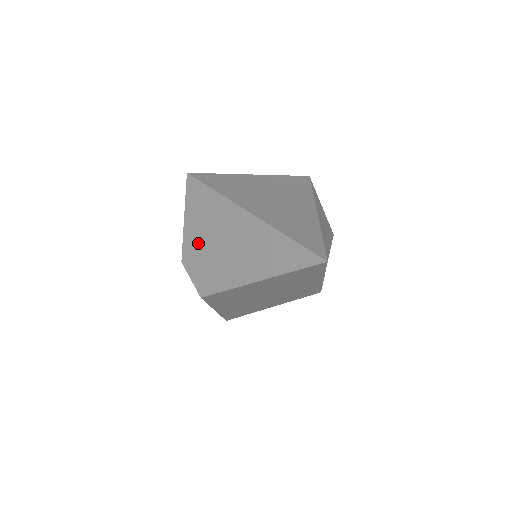
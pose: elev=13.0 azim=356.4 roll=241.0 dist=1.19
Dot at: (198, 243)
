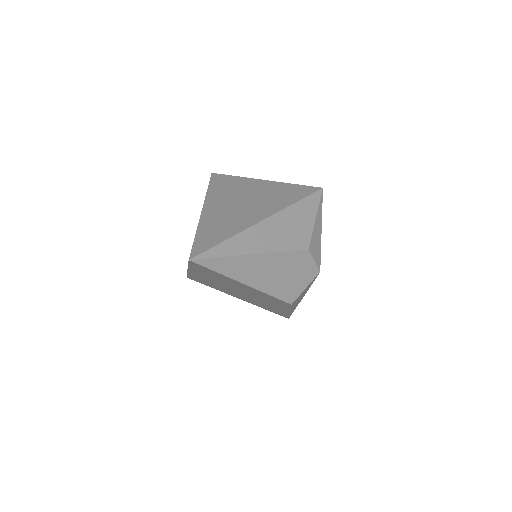
Dot at: occluded
